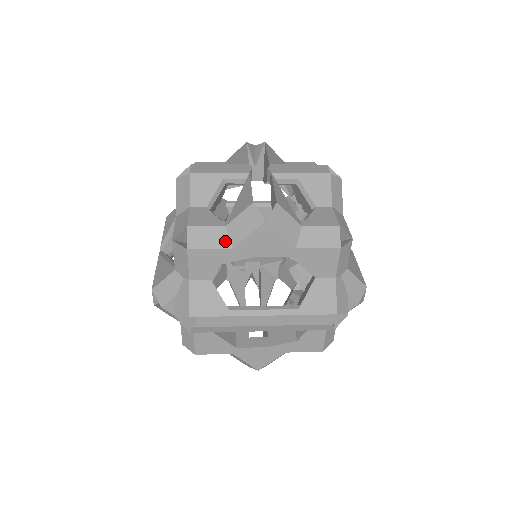
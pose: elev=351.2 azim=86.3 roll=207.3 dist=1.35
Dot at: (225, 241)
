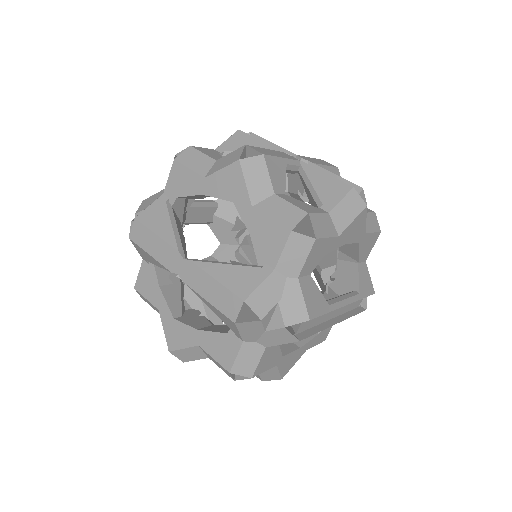
Dot at: (333, 228)
